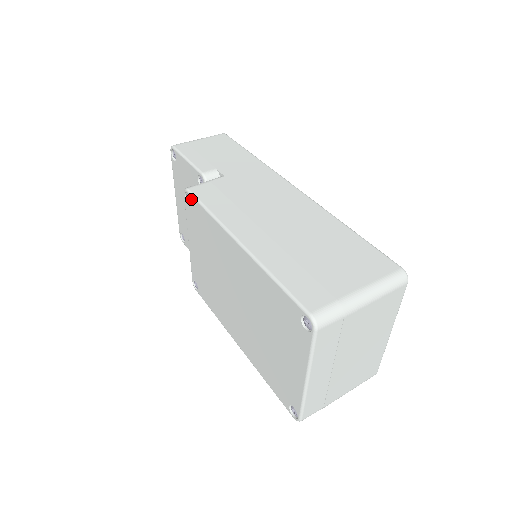
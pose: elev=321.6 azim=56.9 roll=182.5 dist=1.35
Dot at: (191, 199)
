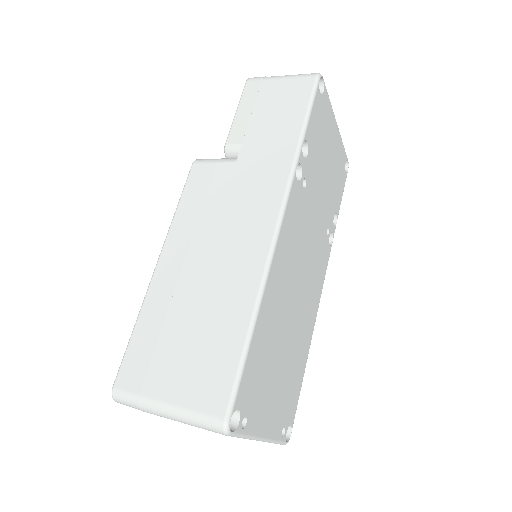
Dot at: occluded
